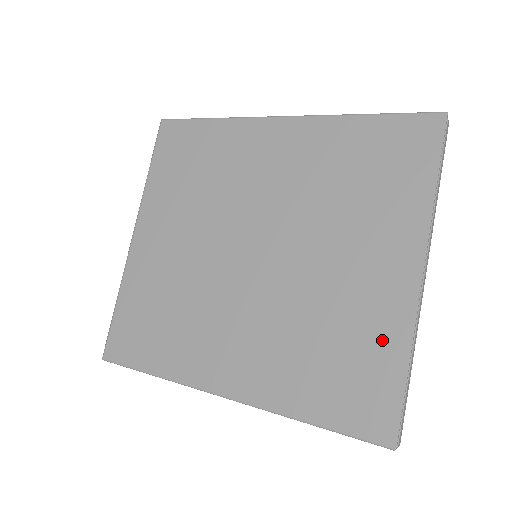
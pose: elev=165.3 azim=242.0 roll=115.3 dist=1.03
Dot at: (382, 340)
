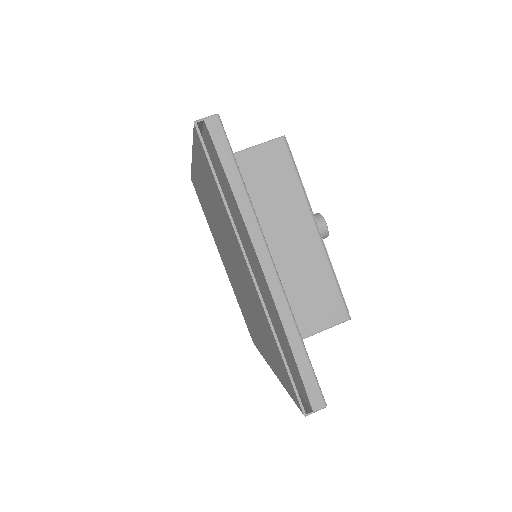
Dot at: (269, 331)
